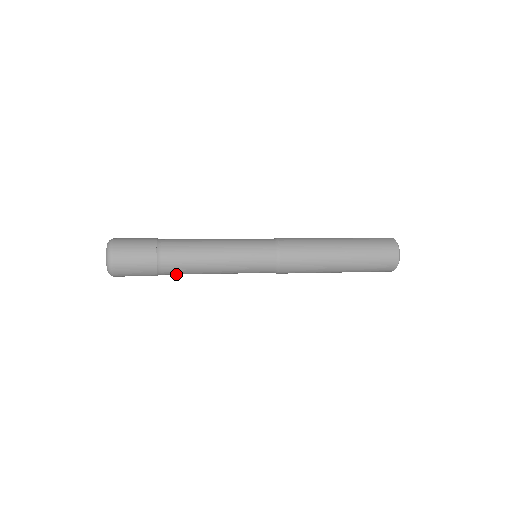
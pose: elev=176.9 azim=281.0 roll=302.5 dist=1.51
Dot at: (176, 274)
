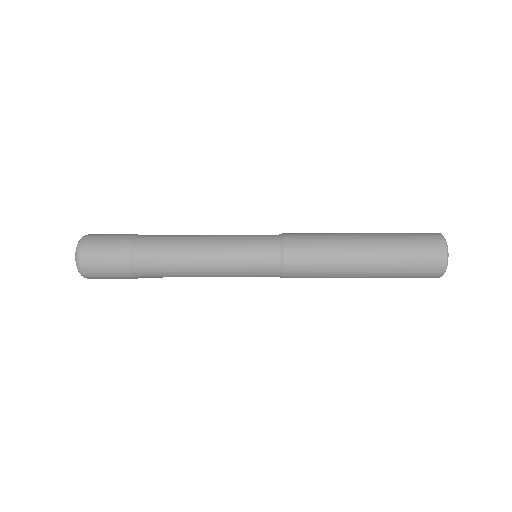
Dot at: occluded
